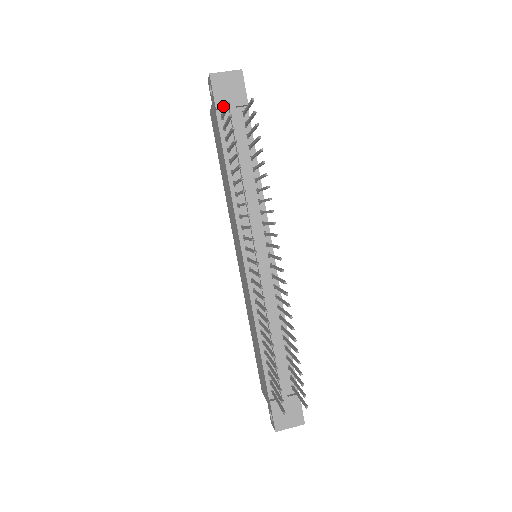
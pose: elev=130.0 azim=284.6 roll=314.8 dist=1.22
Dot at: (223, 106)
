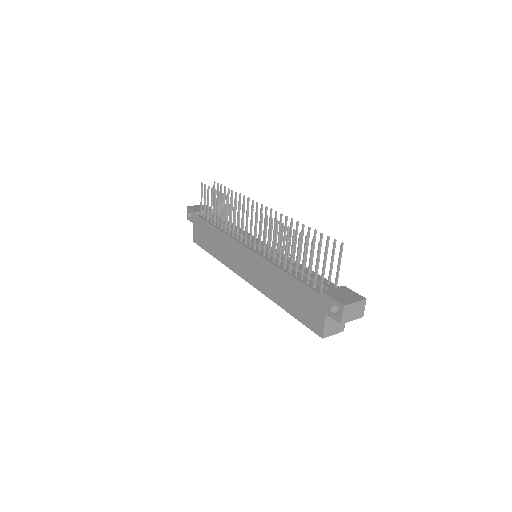
Dot at: occluded
